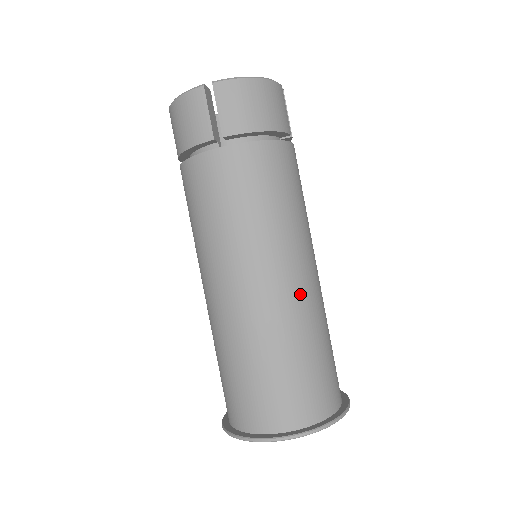
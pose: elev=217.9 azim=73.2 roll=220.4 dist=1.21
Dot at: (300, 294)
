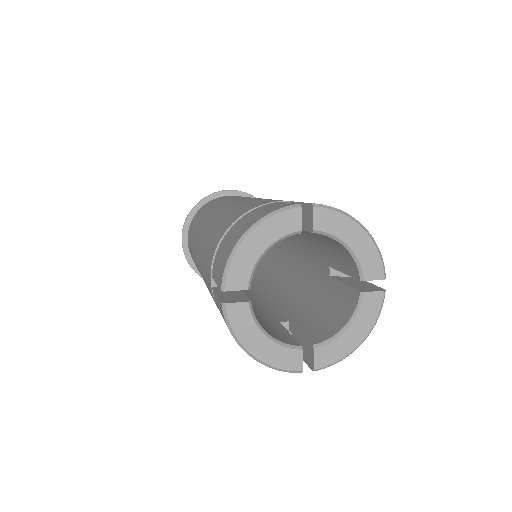
Dot at: occluded
